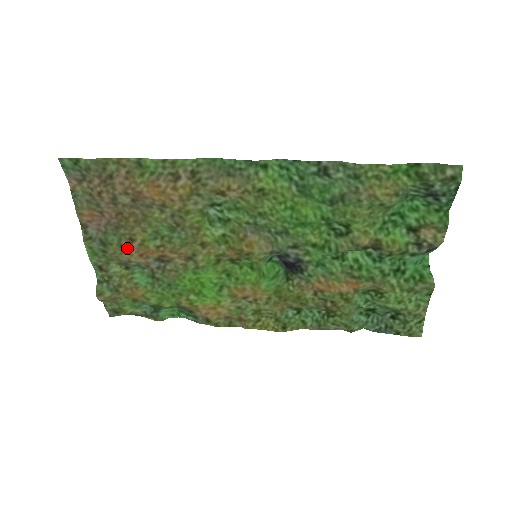
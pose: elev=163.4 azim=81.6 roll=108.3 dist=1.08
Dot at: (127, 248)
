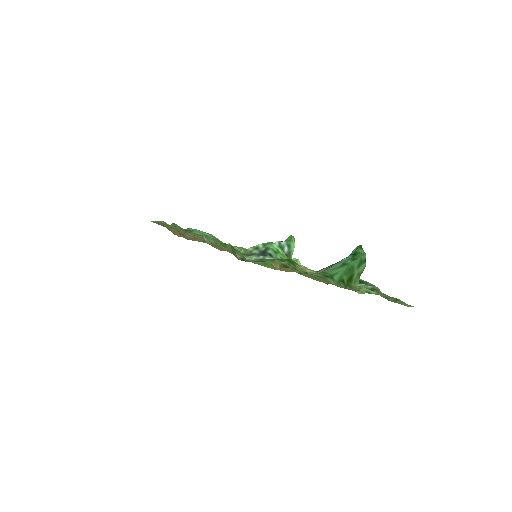
Dot at: occluded
